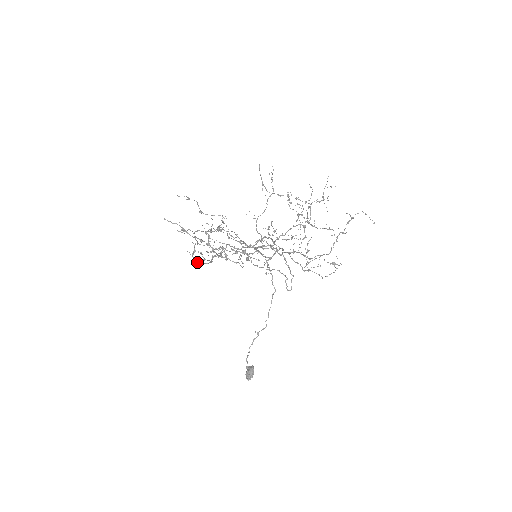
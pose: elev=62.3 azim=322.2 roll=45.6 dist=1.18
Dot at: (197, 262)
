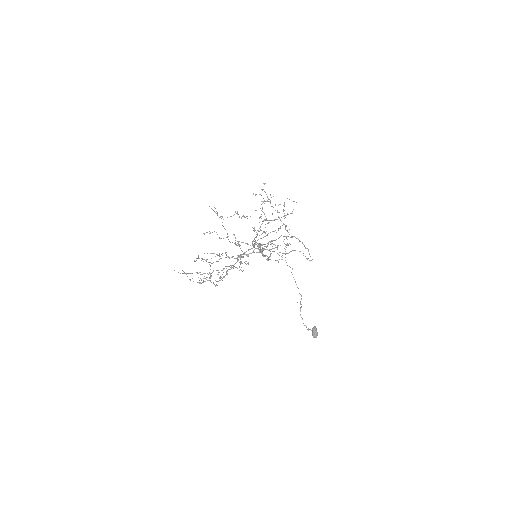
Dot at: (213, 283)
